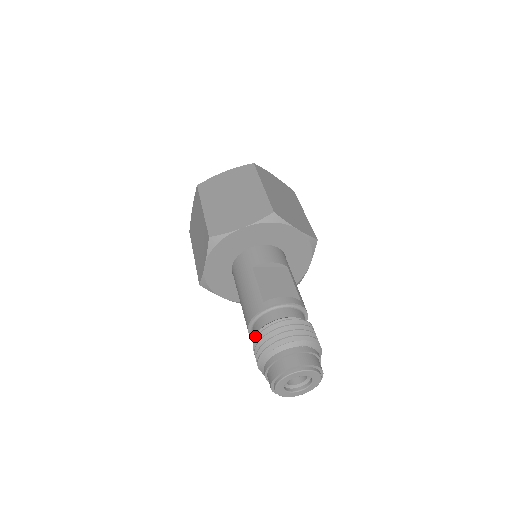
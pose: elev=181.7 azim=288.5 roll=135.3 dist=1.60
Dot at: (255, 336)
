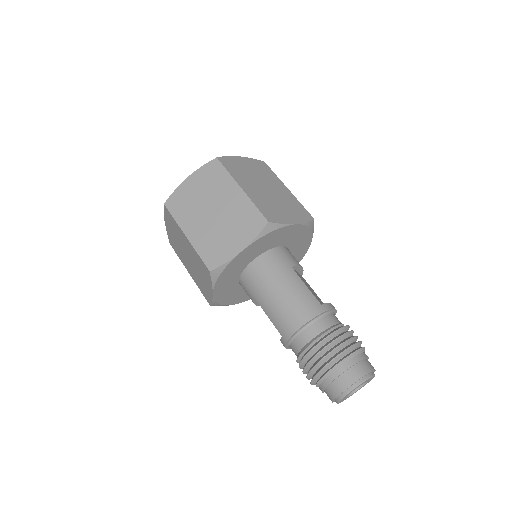
Dot at: (317, 338)
